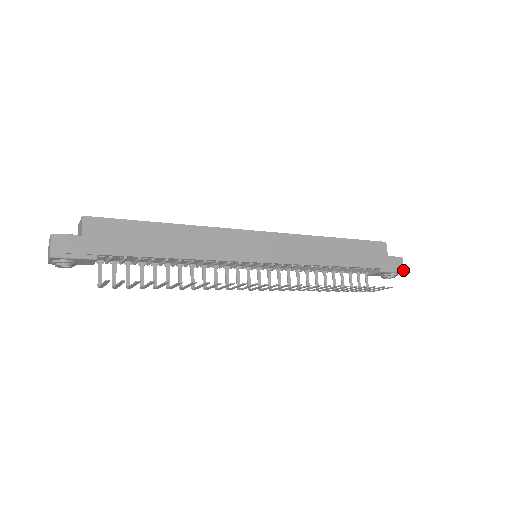
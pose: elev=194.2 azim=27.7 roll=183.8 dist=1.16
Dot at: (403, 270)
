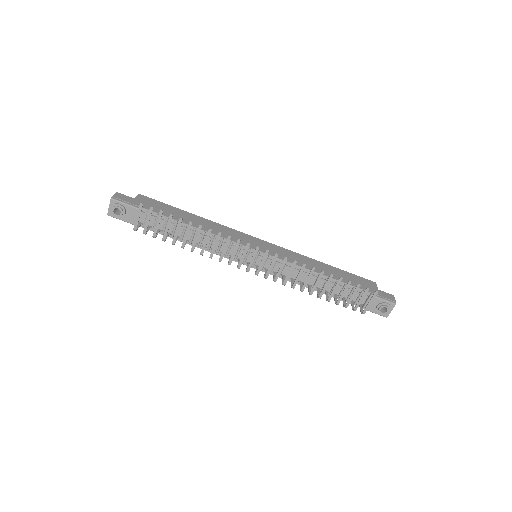
Dot at: (395, 302)
